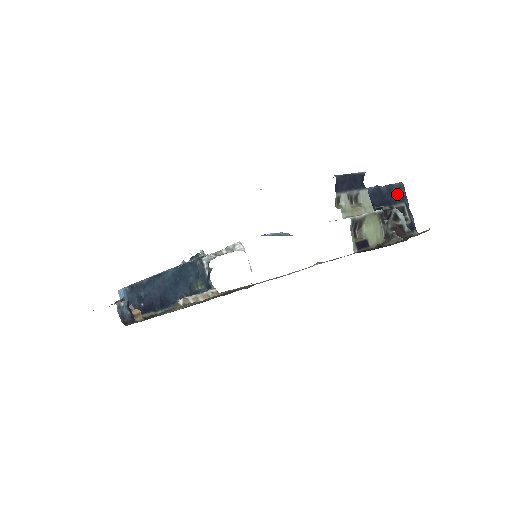
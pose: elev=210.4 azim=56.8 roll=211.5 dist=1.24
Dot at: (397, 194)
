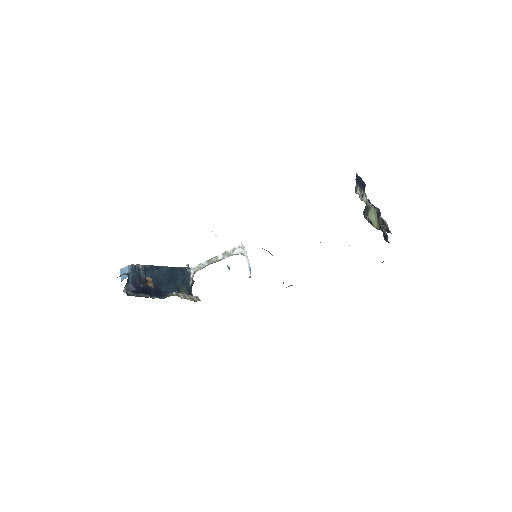
Dot at: occluded
